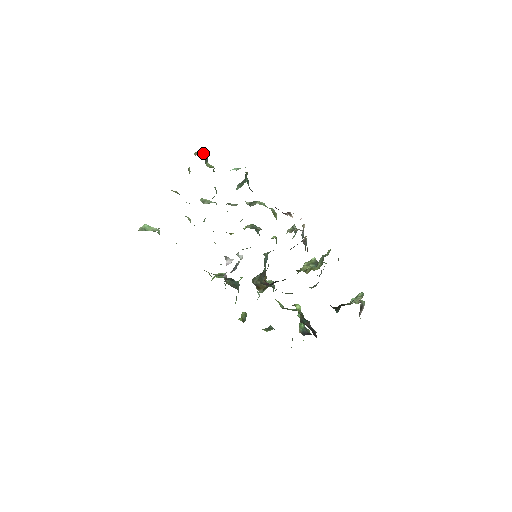
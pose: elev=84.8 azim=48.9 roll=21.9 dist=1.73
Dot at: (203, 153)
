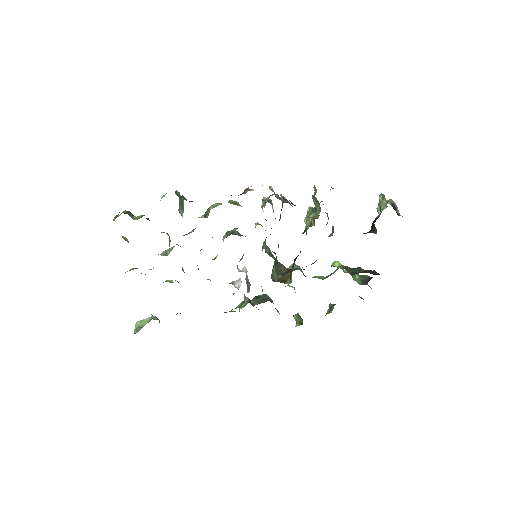
Dot at: (122, 212)
